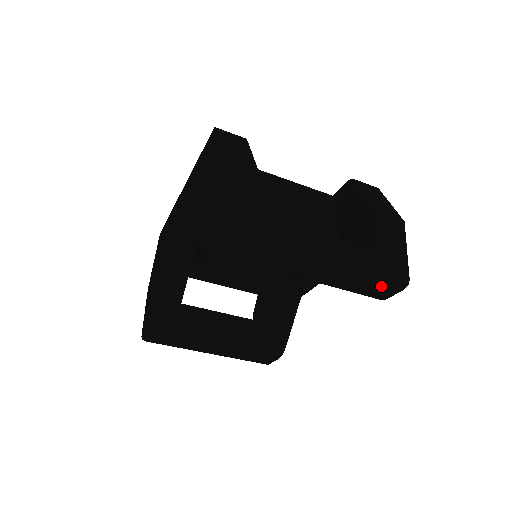
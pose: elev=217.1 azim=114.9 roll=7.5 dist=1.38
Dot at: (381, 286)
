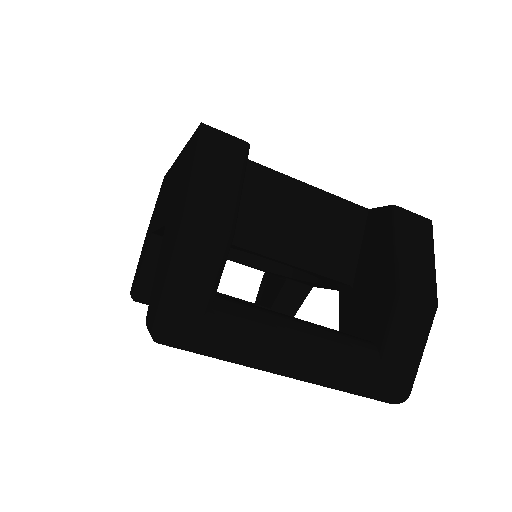
Dot at: (368, 397)
